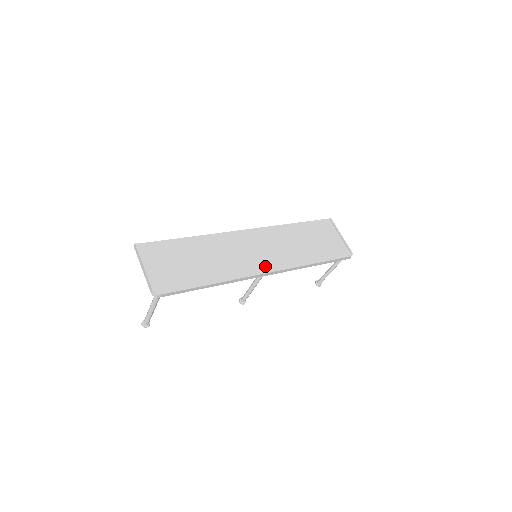
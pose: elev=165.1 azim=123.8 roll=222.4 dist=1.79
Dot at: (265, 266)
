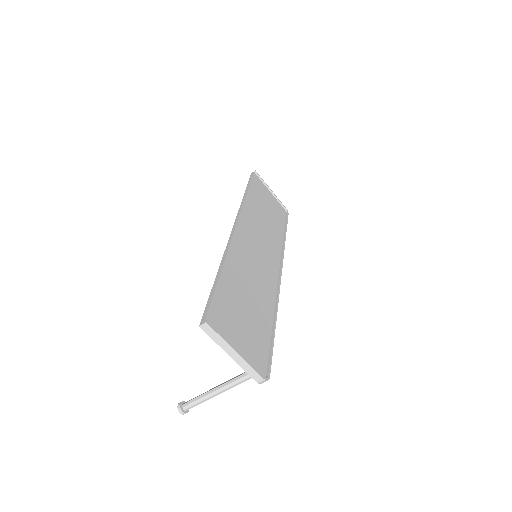
Dot at: (274, 267)
